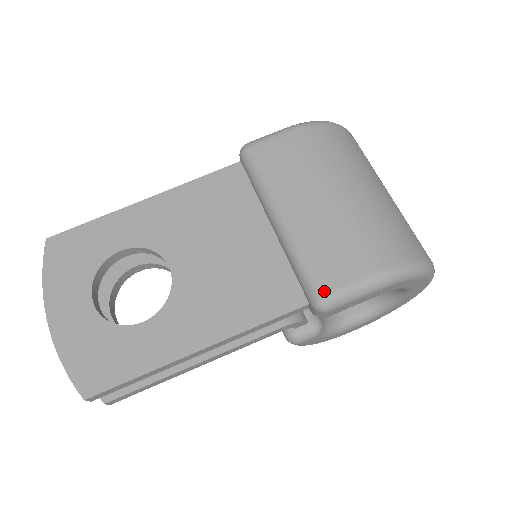
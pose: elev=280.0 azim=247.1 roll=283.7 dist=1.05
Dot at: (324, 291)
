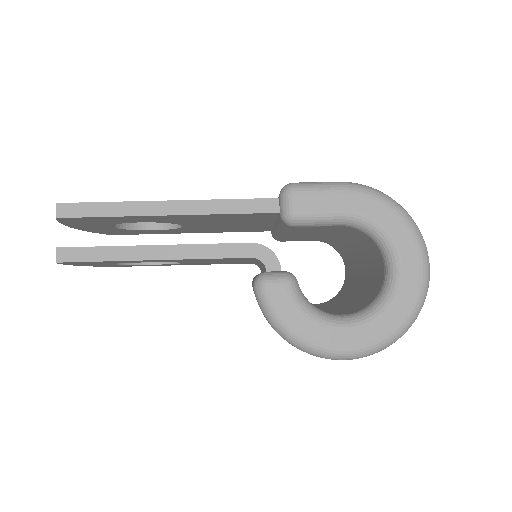
Dot at: occluded
